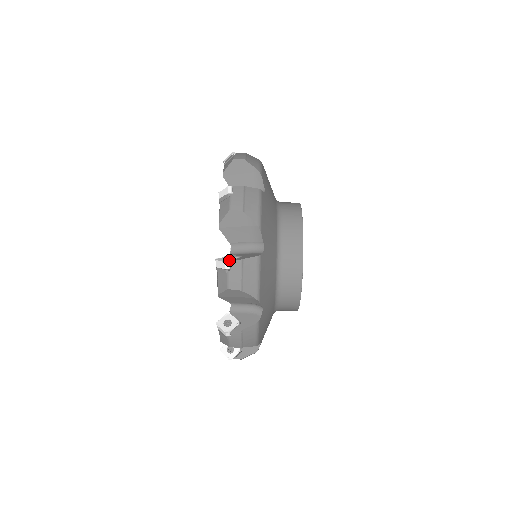
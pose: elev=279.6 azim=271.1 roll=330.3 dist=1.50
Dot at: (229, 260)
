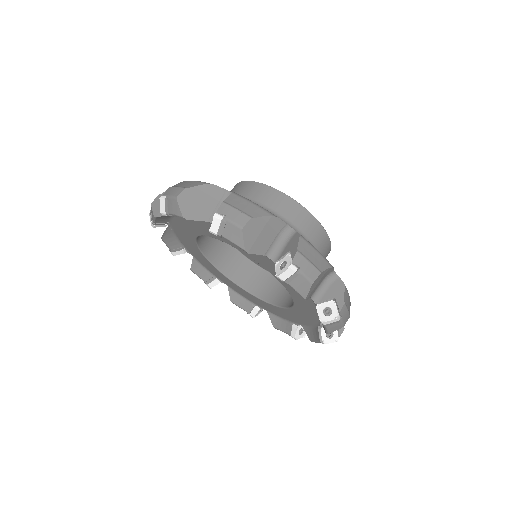
Dot at: (216, 215)
